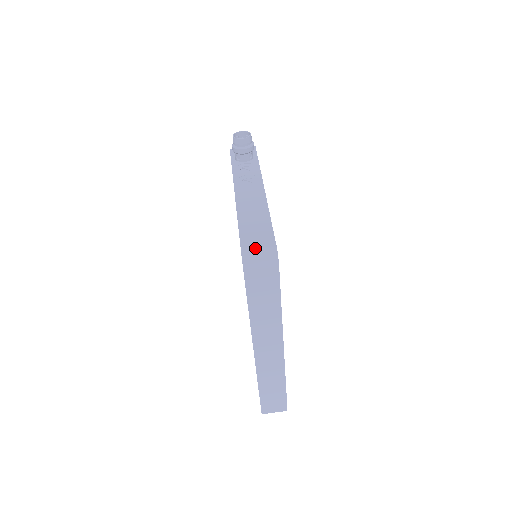
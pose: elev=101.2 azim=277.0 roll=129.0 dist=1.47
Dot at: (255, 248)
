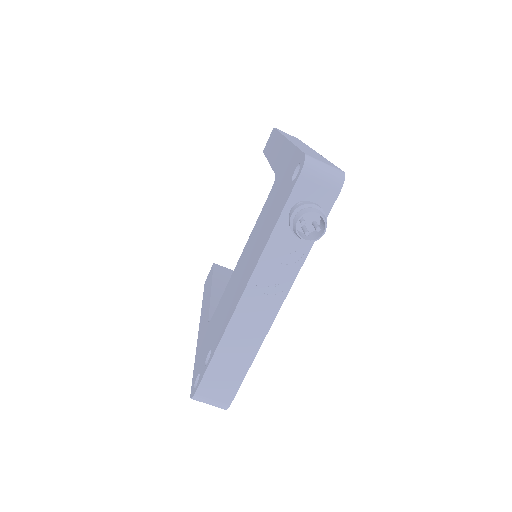
Dot at: (209, 399)
